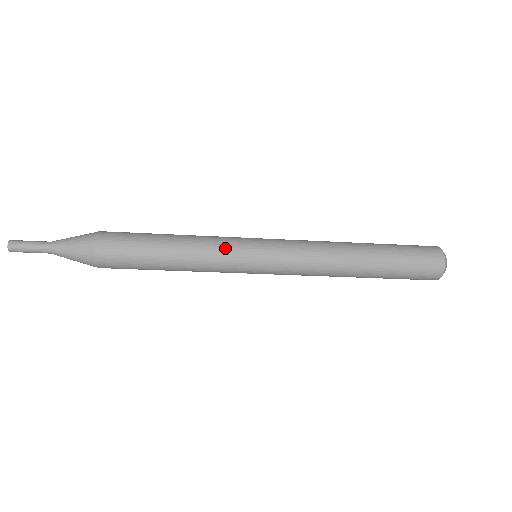
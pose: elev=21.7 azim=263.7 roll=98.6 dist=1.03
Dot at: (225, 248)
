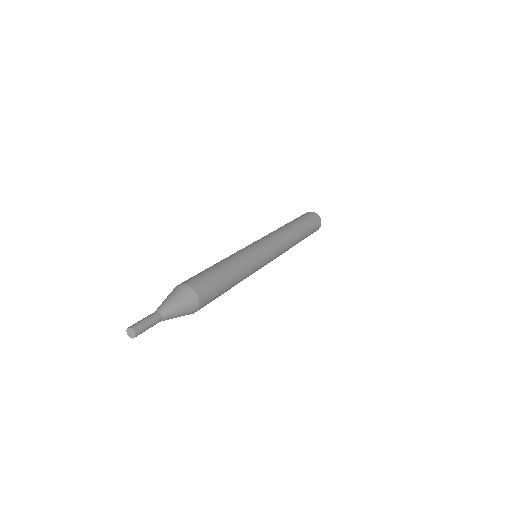
Dot at: (255, 269)
